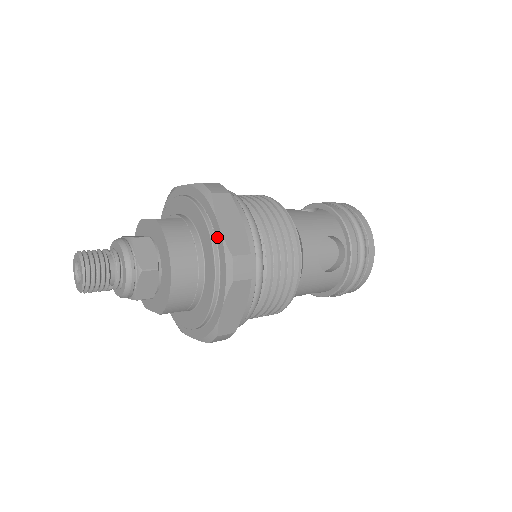
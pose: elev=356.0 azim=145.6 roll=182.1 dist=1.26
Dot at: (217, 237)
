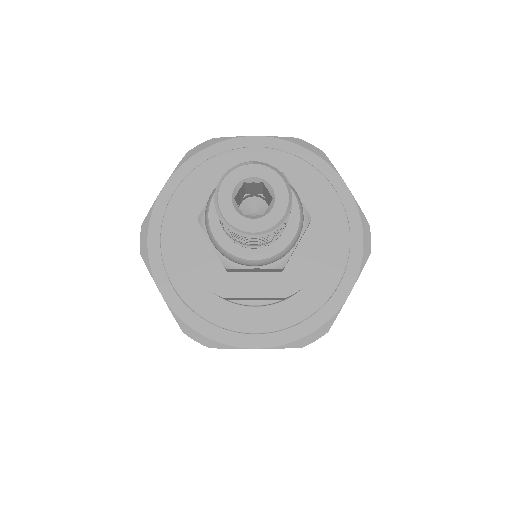
Dot at: (344, 201)
